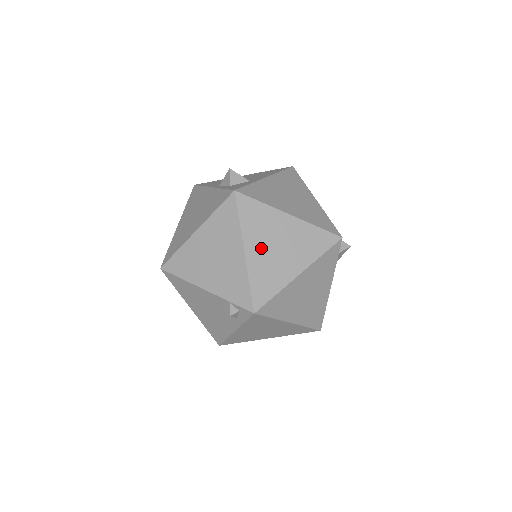
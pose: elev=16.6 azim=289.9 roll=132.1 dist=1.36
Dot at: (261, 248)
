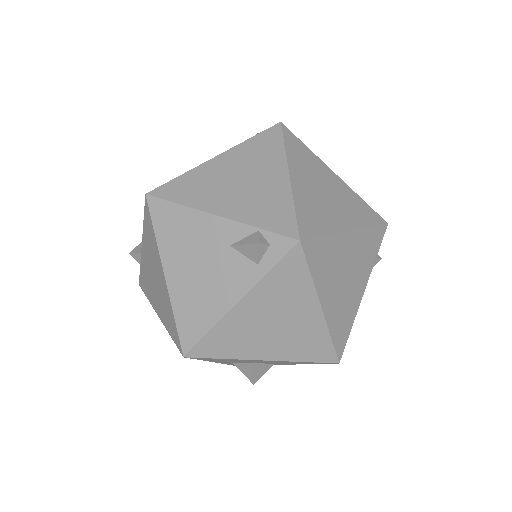
Dot at: (307, 183)
